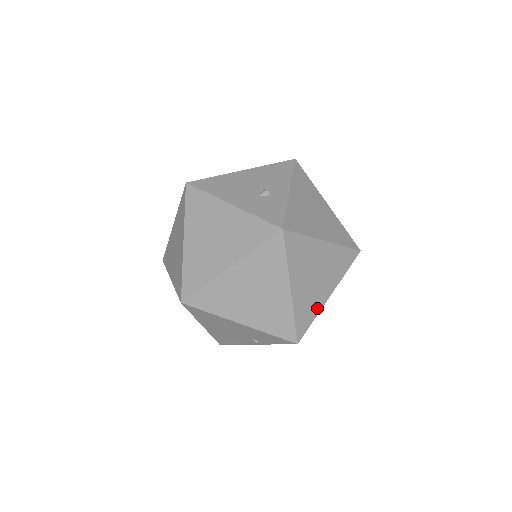
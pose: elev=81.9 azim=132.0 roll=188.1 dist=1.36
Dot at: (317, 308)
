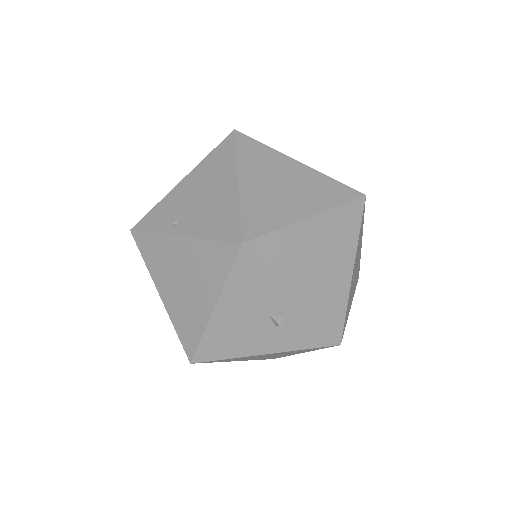
Dot at: (359, 259)
